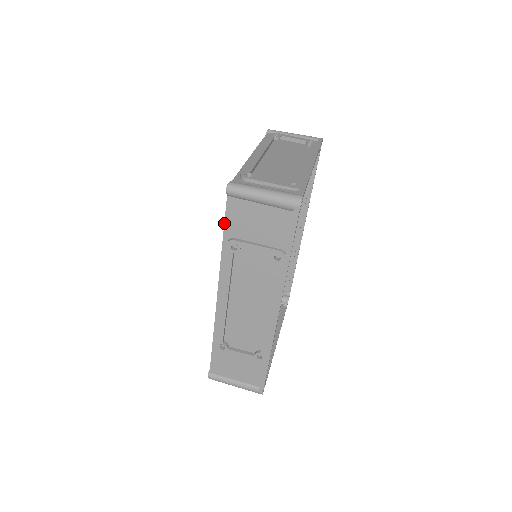
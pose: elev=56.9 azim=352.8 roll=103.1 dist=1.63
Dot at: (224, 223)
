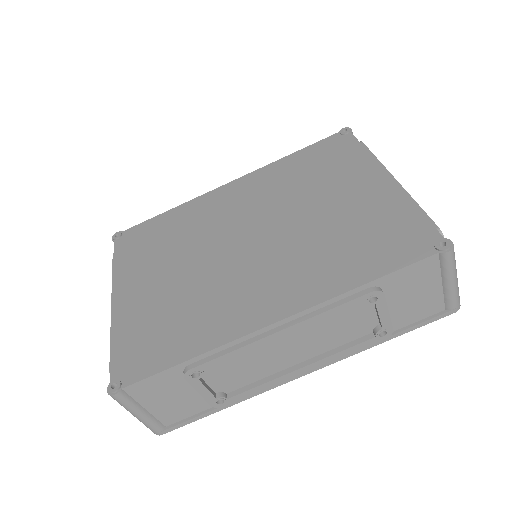
Dot at: (397, 270)
